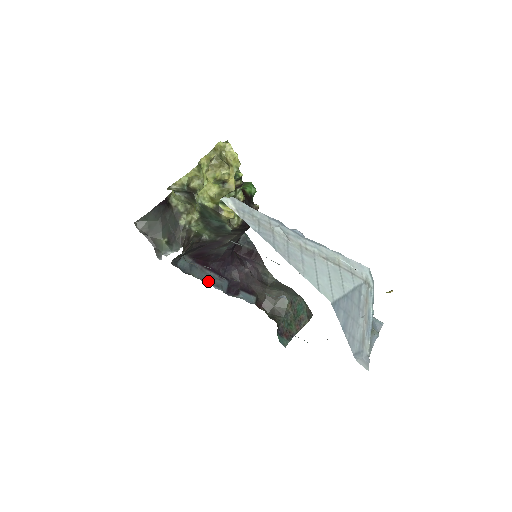
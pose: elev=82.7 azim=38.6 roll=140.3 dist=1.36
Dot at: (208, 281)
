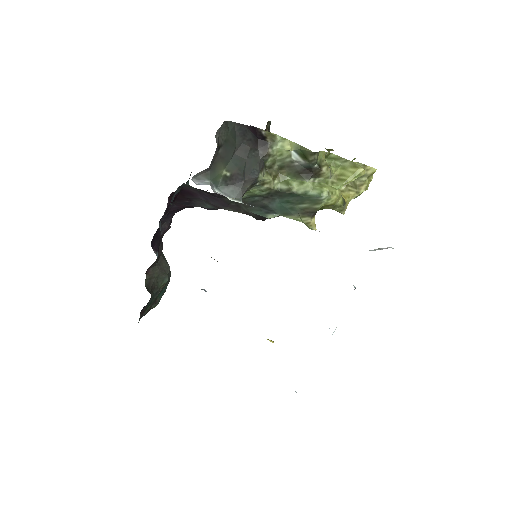
Dot at: (160, 221)
